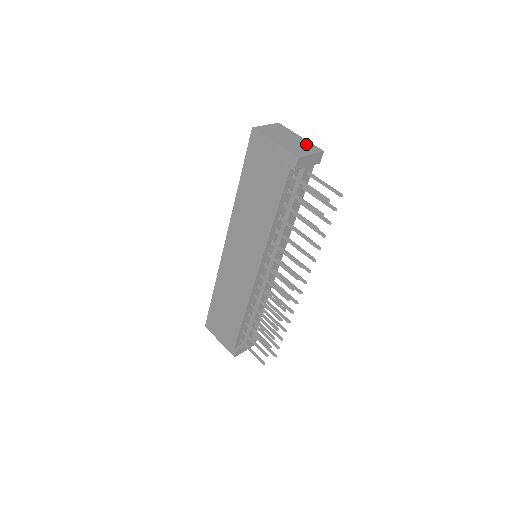
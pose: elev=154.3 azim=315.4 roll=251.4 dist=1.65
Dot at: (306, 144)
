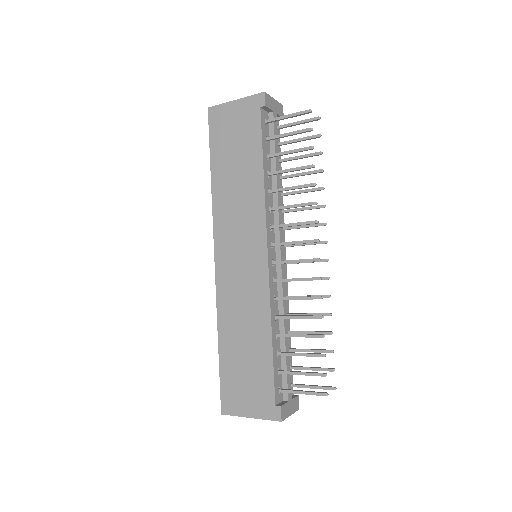
Dot at: occluded
